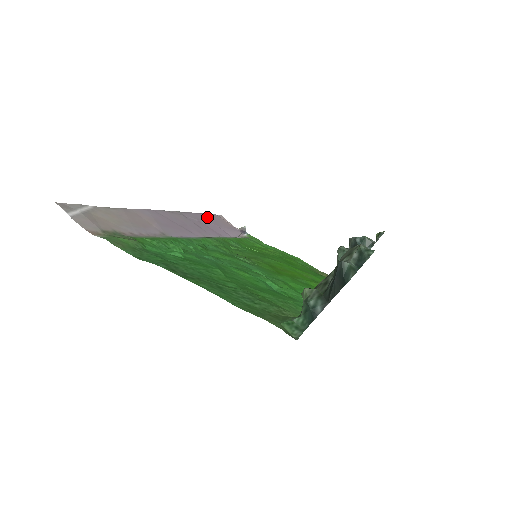
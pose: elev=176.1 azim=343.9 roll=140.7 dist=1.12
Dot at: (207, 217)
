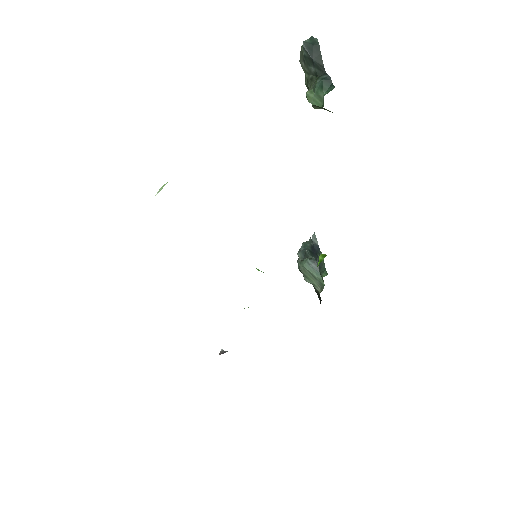
Dot at: occluded
